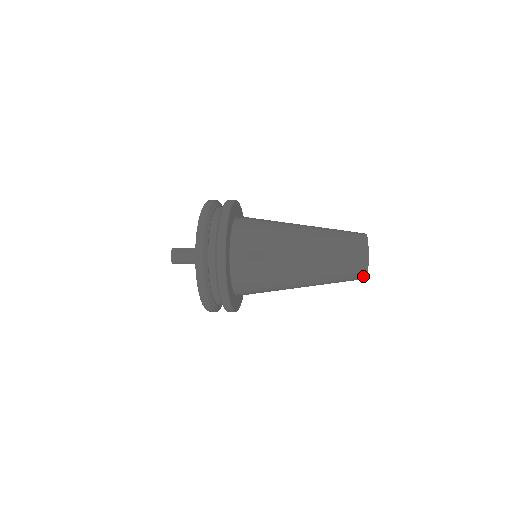
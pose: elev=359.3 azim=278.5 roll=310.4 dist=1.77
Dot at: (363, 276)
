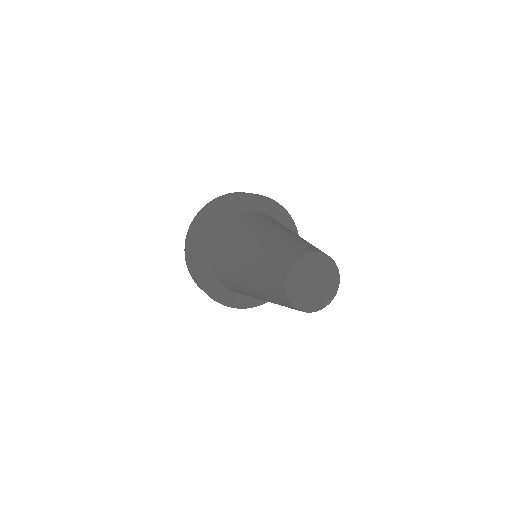
Dot at: (284, 292)
